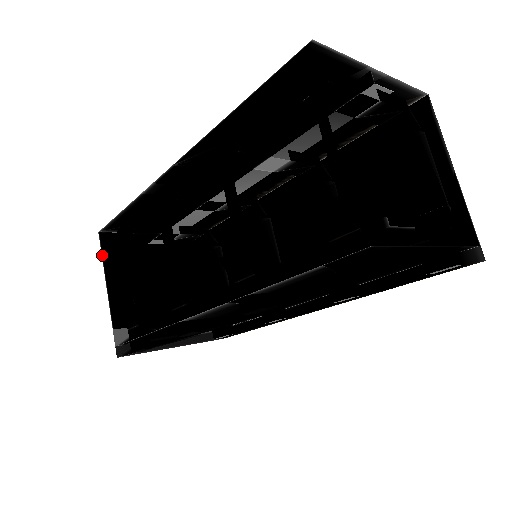
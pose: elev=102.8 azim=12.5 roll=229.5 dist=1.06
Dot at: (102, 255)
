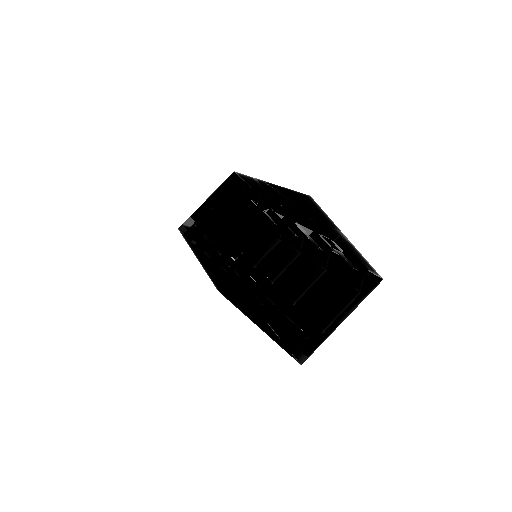
Dot at: (223, 182)
